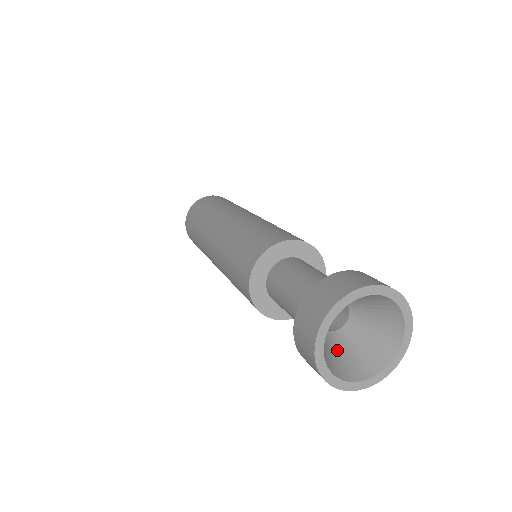
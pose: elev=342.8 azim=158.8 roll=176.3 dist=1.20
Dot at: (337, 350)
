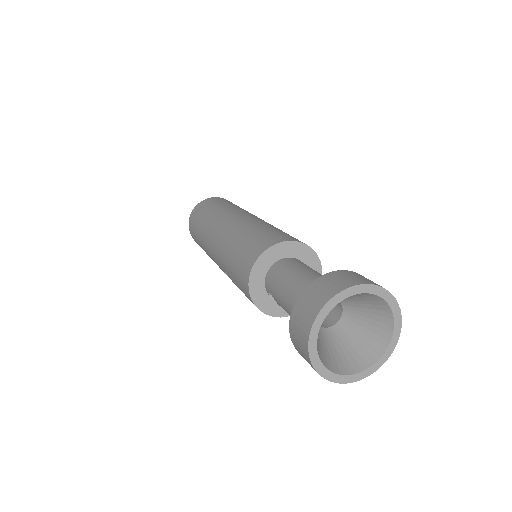
Dot at: occluded
